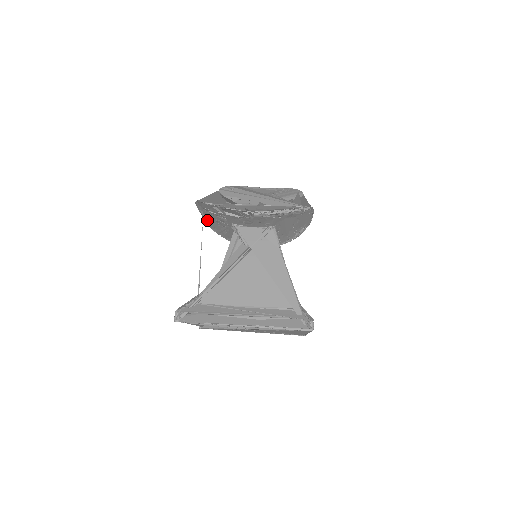
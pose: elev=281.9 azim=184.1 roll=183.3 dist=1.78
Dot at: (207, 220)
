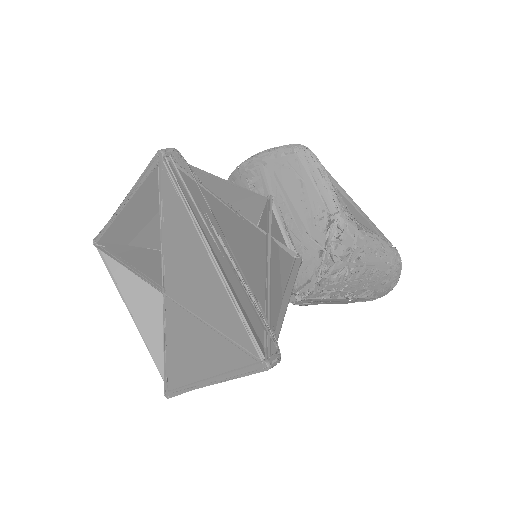
Dot at: occluded
